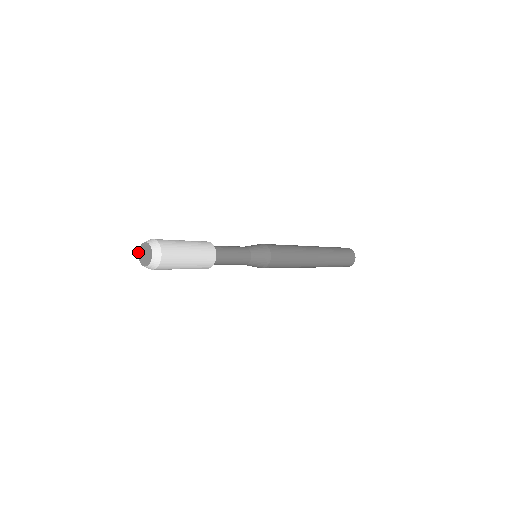
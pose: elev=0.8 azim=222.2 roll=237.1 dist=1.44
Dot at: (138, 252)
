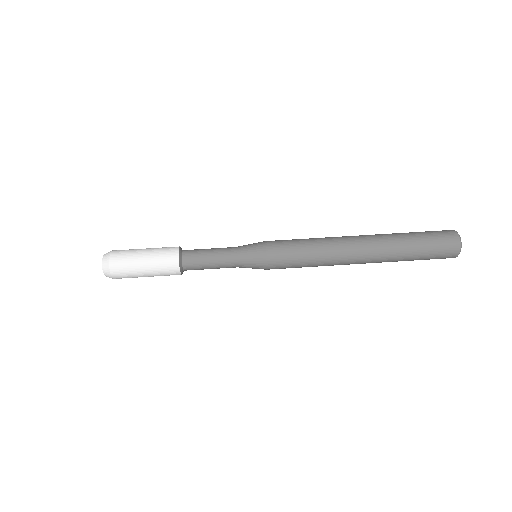
Dot at: occluded
